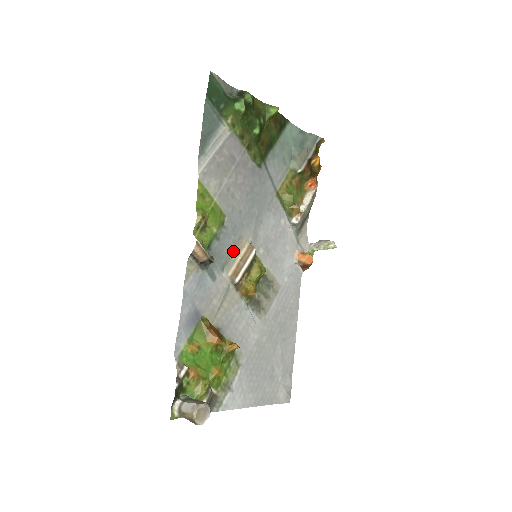
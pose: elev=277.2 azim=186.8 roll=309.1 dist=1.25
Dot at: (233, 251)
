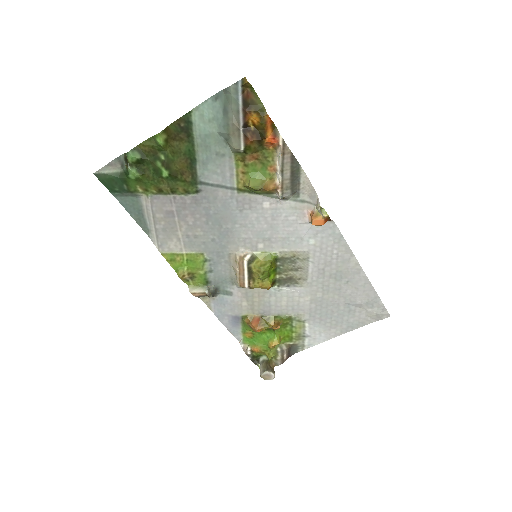
Dot at: (231, 268)
